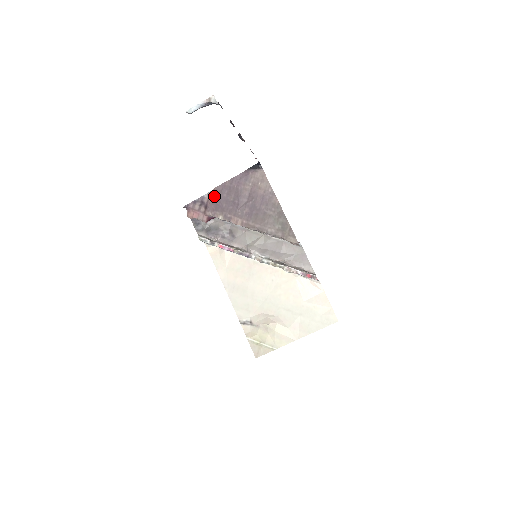
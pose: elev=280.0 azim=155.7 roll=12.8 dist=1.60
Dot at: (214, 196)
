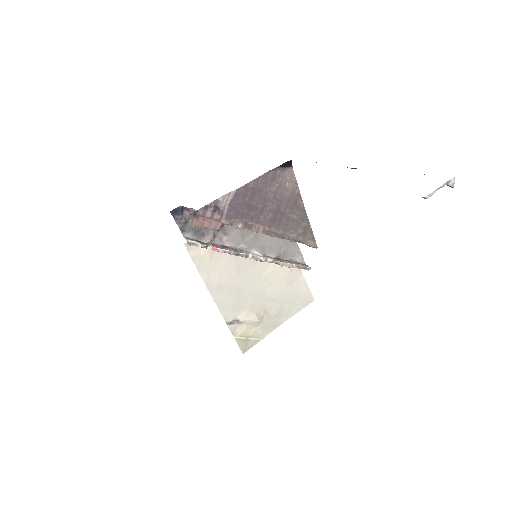
Dot at: (234, 200)
